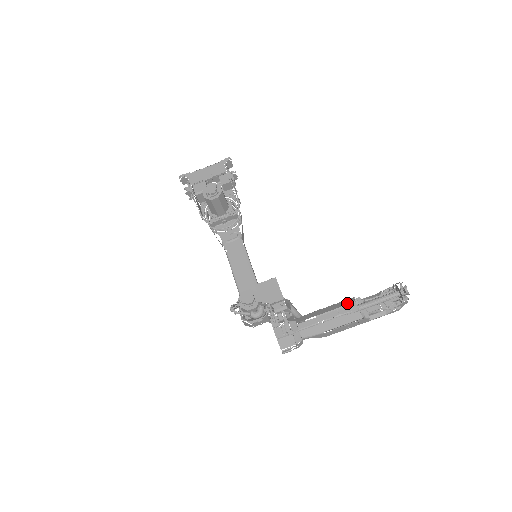
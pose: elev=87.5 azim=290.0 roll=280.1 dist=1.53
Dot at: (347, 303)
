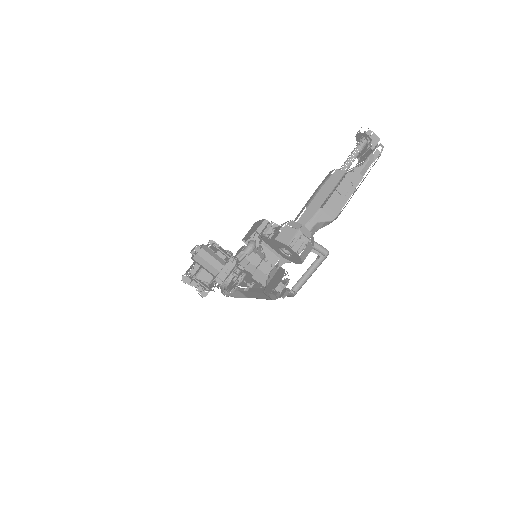
Dot at: occluded
